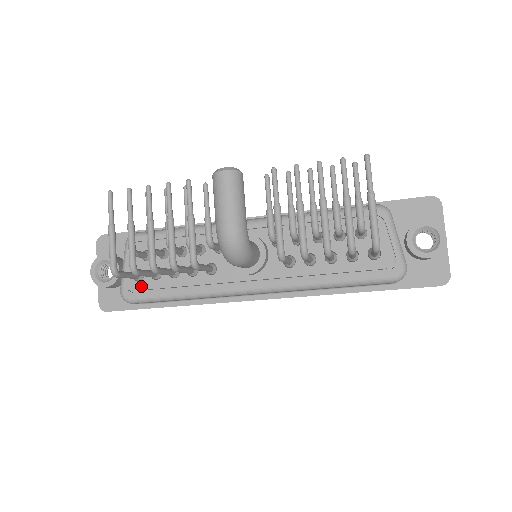
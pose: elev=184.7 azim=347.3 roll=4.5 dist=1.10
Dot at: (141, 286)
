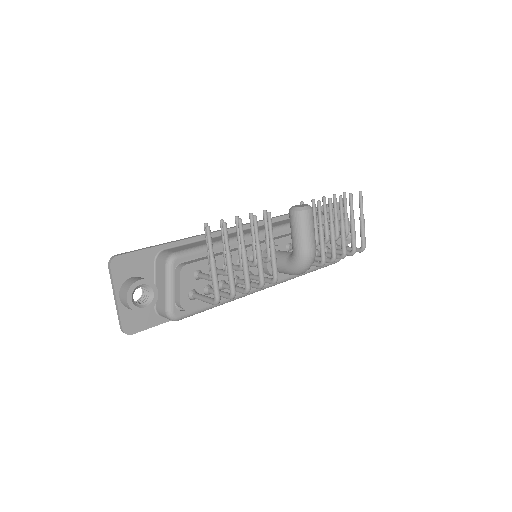
Dot at: (196, 303)
